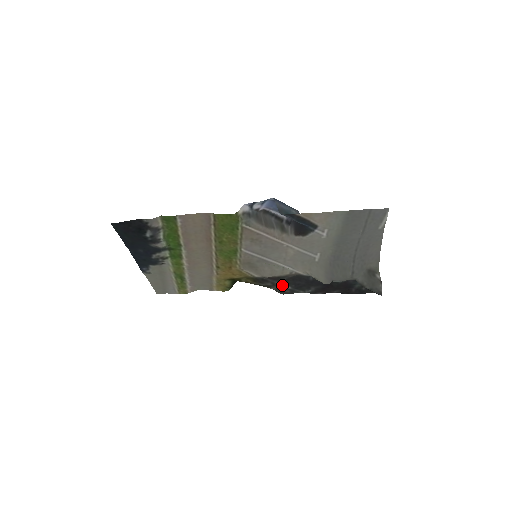
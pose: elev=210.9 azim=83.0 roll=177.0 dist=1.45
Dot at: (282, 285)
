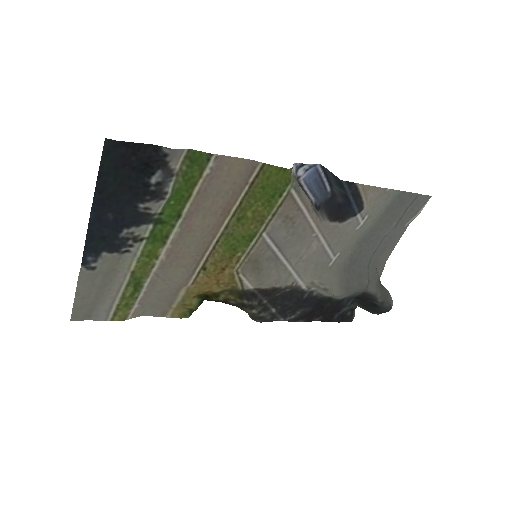
Dot at: (267, 306)
